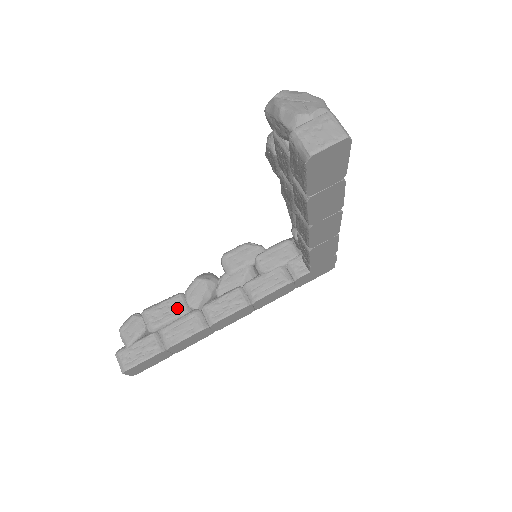
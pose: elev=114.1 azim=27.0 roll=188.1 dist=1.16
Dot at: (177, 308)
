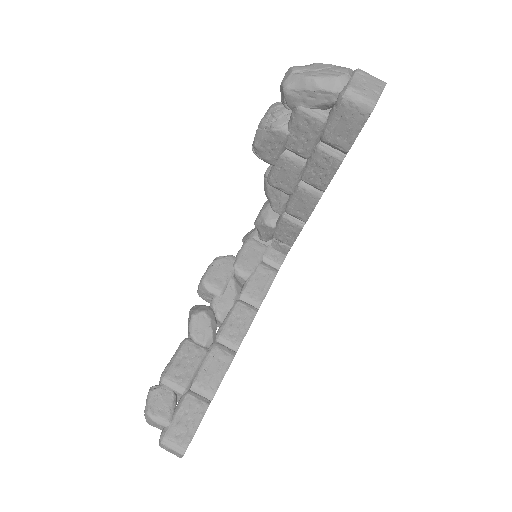
Dot at: (194, 354)
